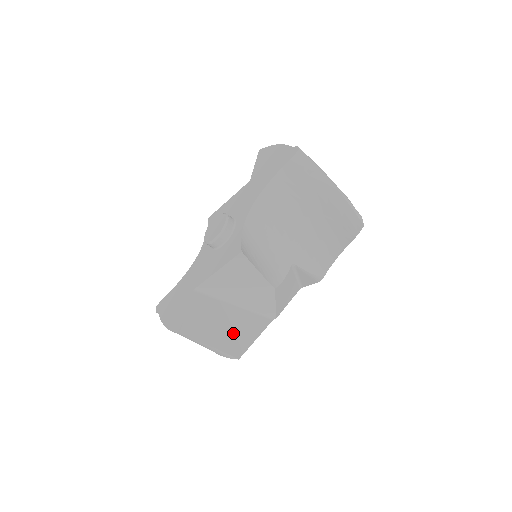
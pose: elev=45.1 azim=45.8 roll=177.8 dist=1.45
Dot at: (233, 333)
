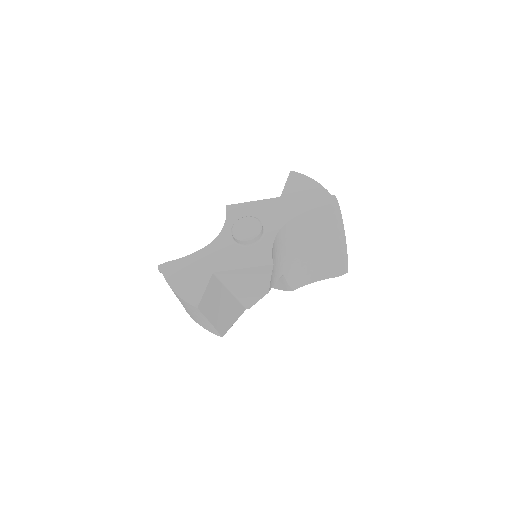
Dot at: (224, 315)
